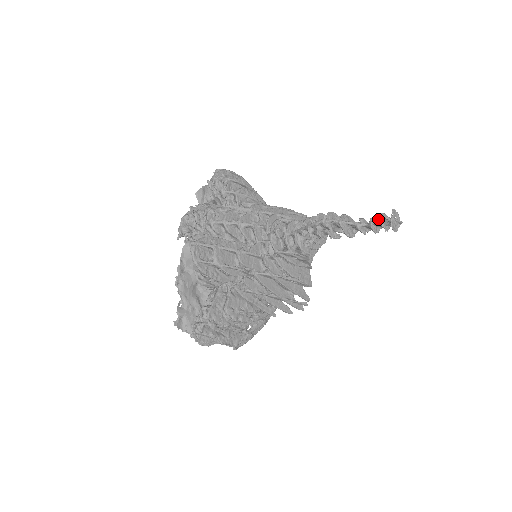
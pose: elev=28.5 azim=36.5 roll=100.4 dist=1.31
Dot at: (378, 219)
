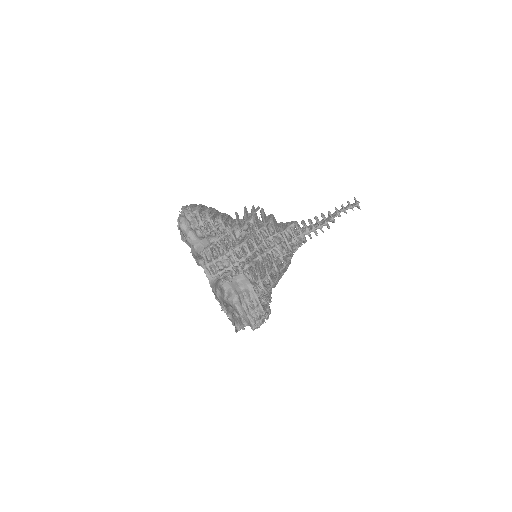
Dot at: (352, 208)
